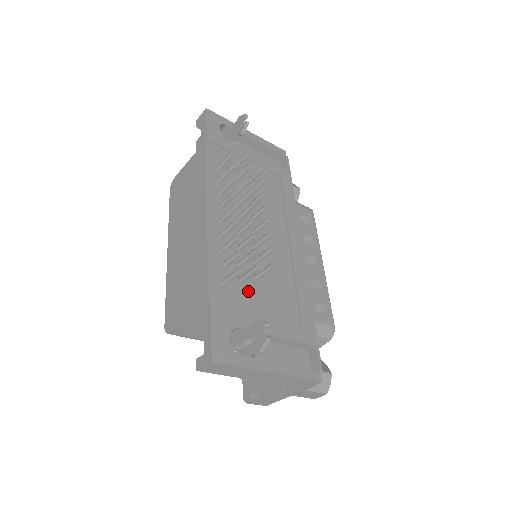
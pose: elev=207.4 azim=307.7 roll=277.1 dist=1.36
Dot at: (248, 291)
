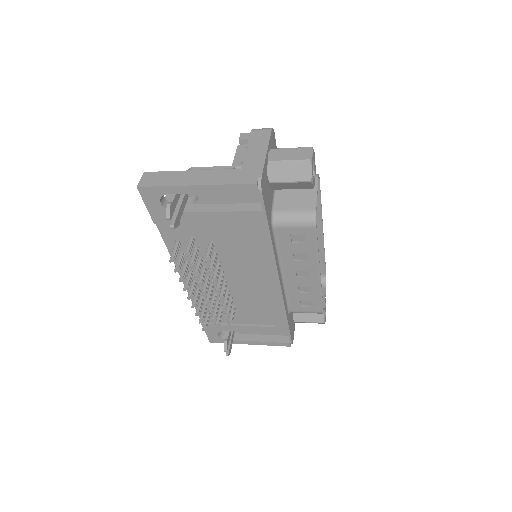
Dot at: occluded
